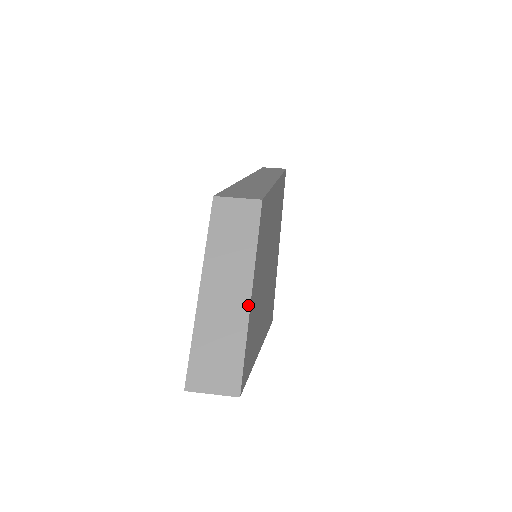
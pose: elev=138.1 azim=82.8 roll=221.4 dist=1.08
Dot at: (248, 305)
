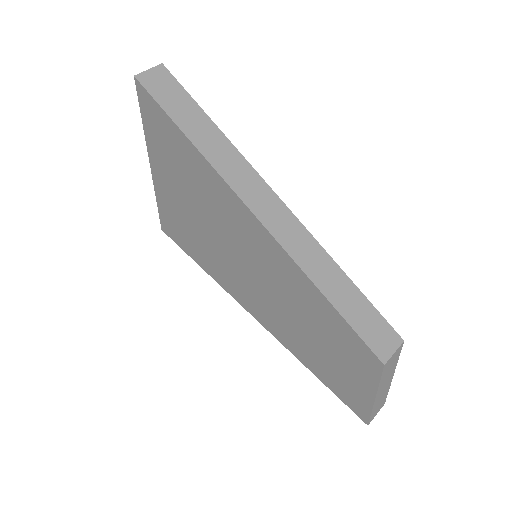
Dot at: occluded
